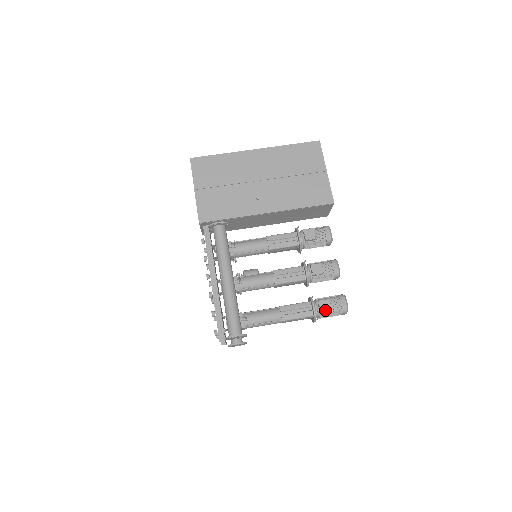
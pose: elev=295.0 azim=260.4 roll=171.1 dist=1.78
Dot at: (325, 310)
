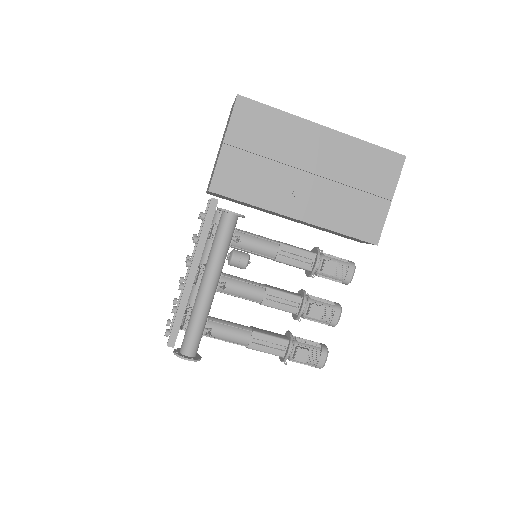
Dot at: (299, 360)
